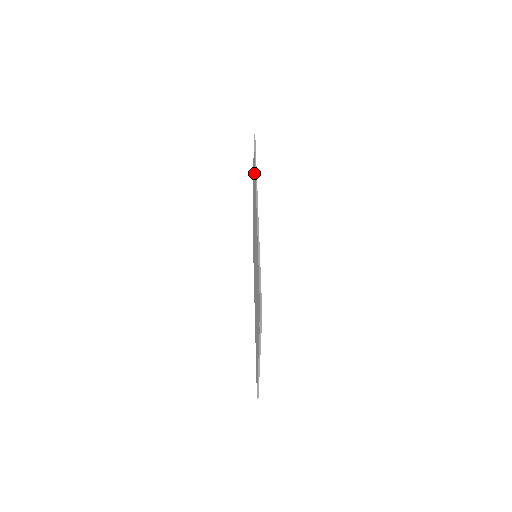
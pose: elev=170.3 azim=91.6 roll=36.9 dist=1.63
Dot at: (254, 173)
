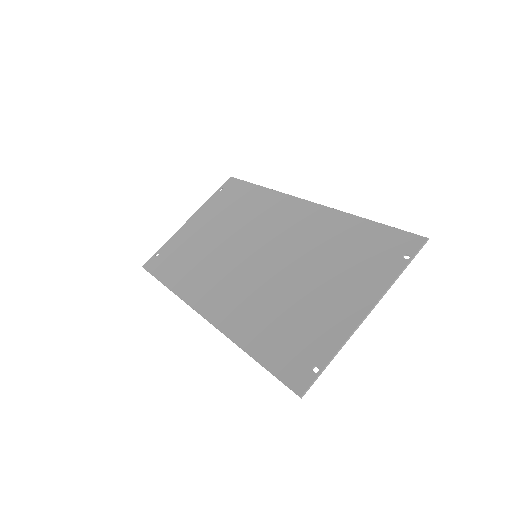
Dot at: (244, 197)
